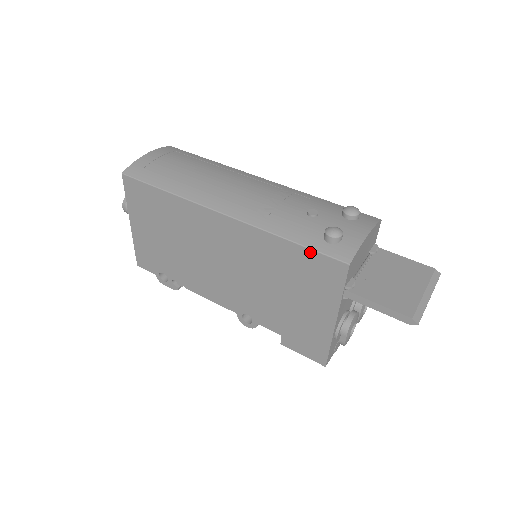
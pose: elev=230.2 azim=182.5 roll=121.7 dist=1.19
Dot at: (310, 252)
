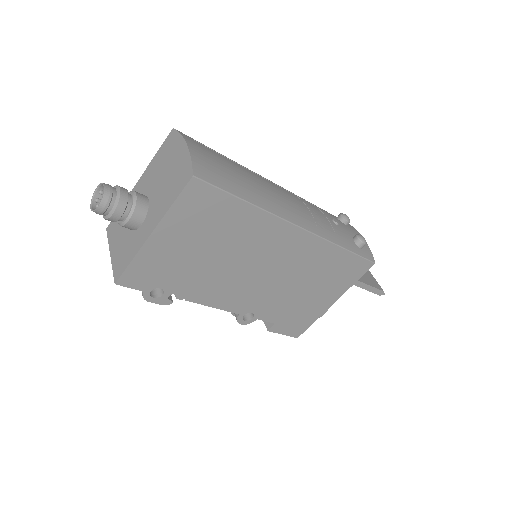
Dot at: (355, 257)
